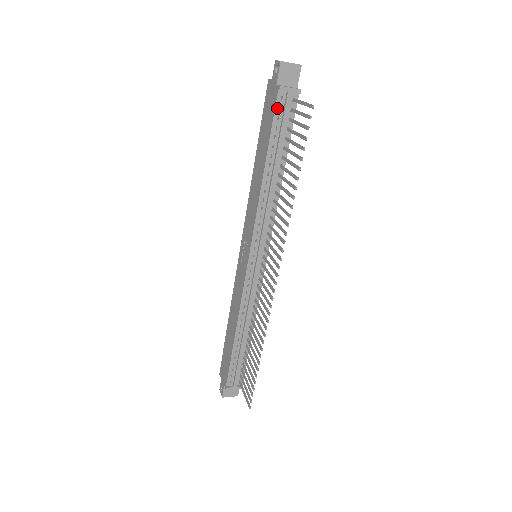
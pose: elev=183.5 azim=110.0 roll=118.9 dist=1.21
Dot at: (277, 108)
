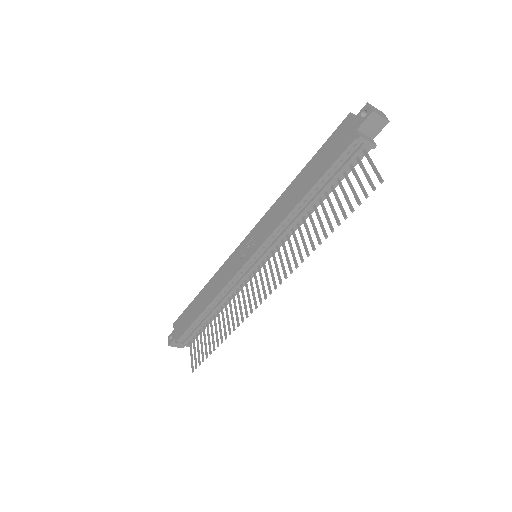
Dot at: (346, 152)
